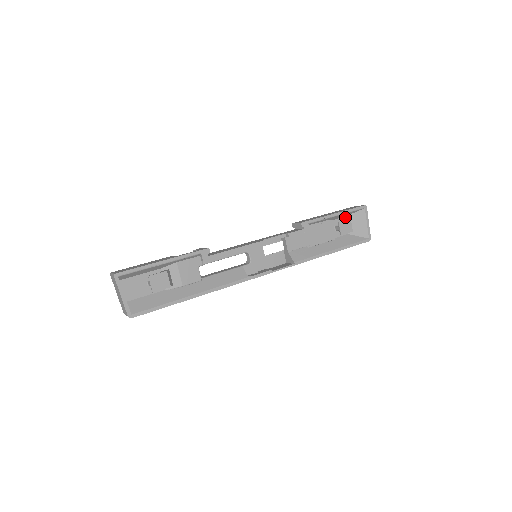
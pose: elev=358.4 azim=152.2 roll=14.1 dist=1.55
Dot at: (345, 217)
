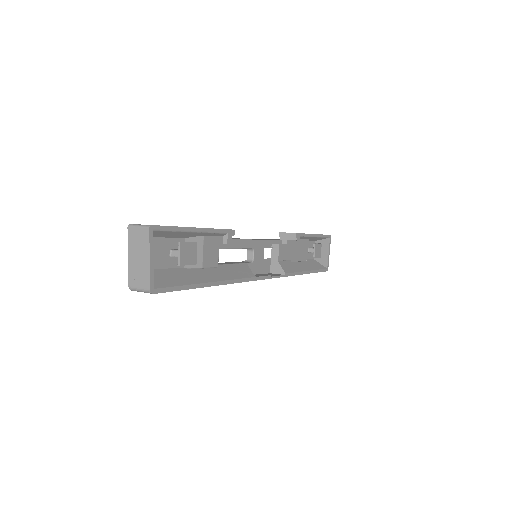
Dot at: (315, 241)
